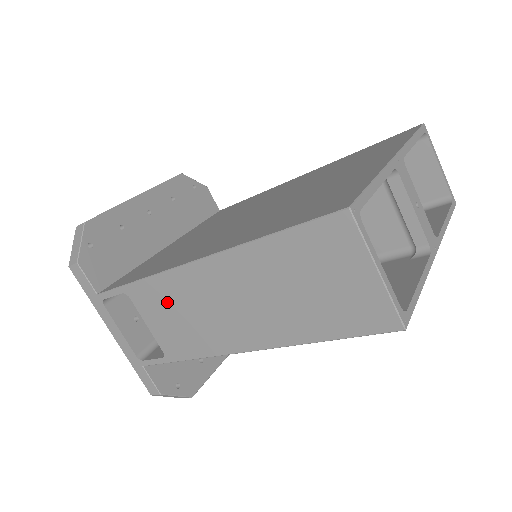
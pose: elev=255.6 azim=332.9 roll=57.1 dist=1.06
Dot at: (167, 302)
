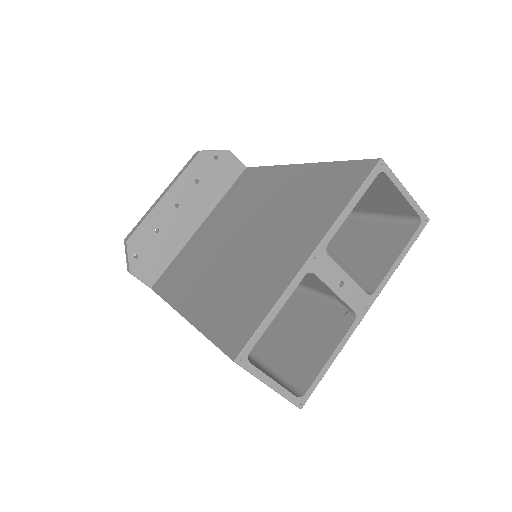
Dot at: occluded
